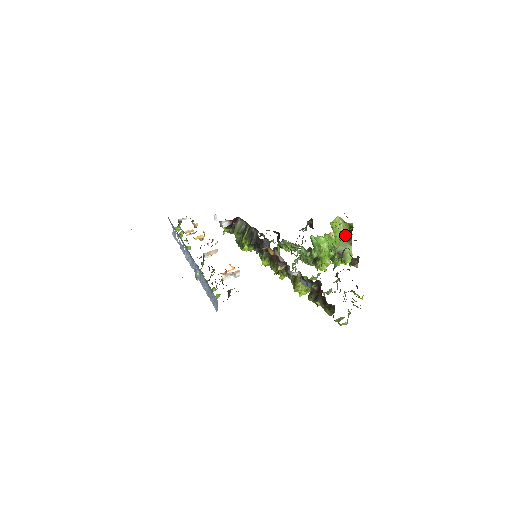
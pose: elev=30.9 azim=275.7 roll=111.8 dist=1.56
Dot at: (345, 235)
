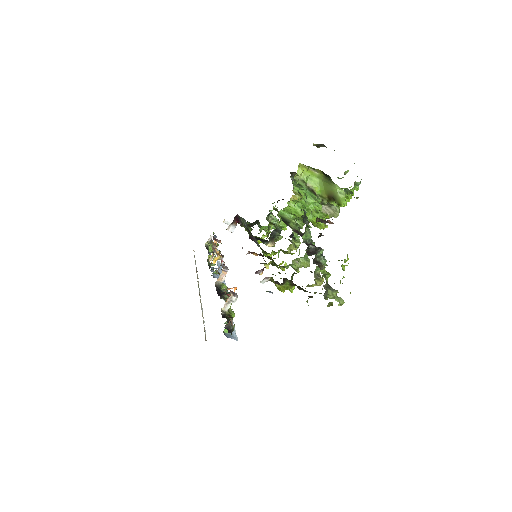
Dot at: (322, 175)
